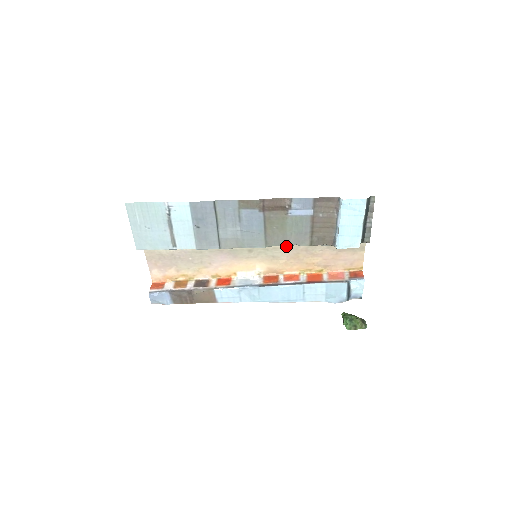
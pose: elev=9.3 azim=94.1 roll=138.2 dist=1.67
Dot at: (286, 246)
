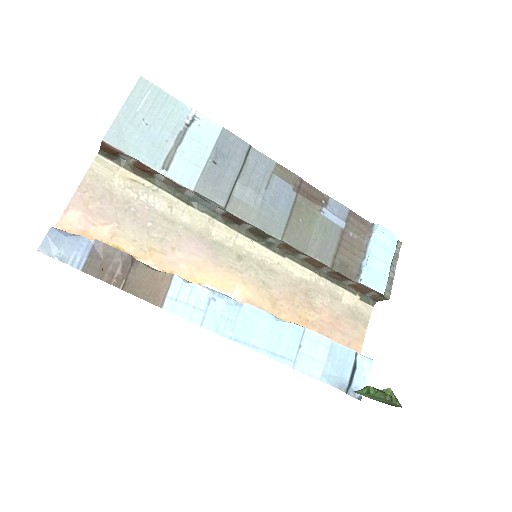
Dot at: (285, 275)
